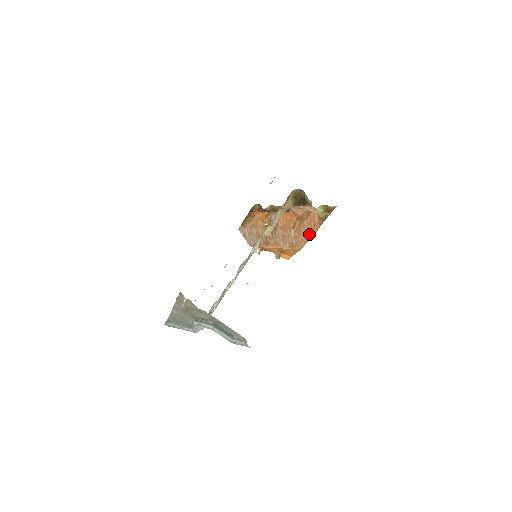
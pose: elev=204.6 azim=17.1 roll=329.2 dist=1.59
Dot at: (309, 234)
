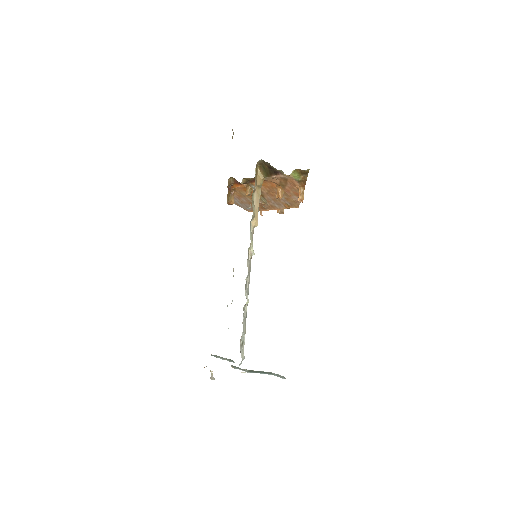
Dot at: (298, 196)
